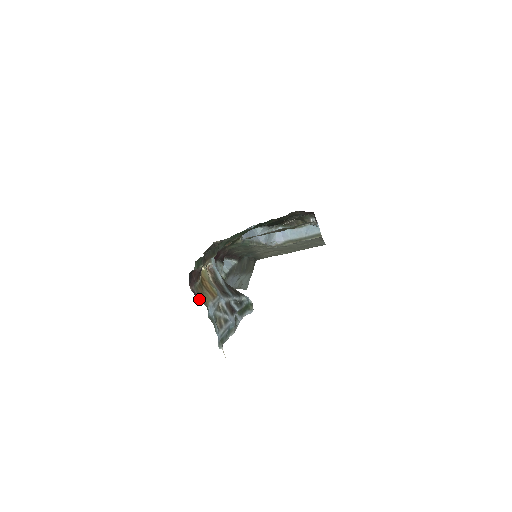
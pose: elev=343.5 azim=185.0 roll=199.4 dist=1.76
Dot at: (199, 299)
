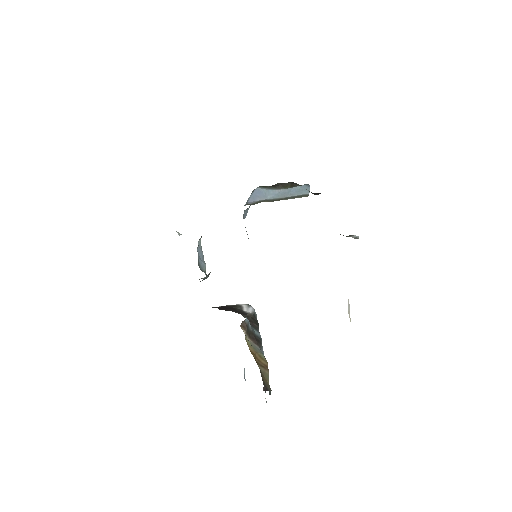
Dot at: occluded
